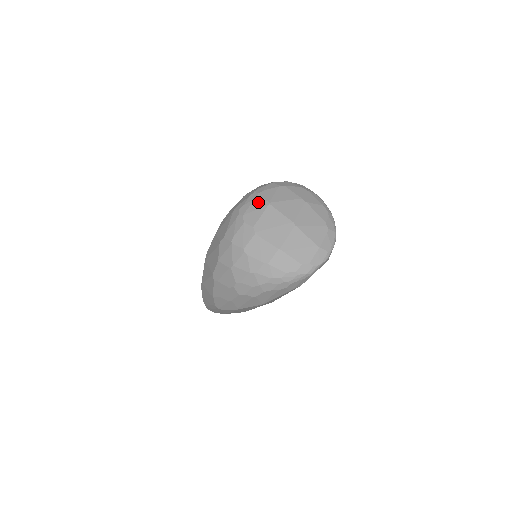
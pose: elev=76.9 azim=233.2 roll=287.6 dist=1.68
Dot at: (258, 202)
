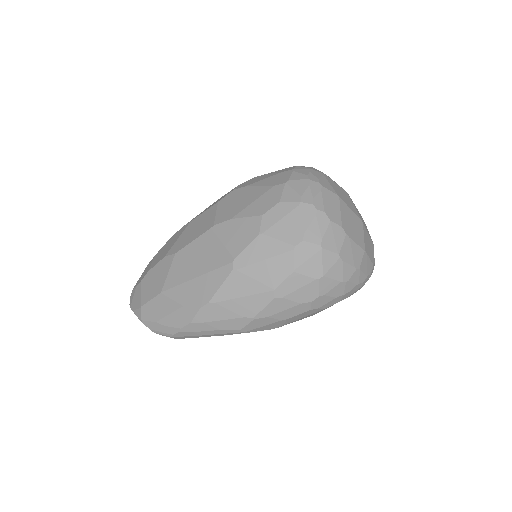
Dot at: (328, 194)
